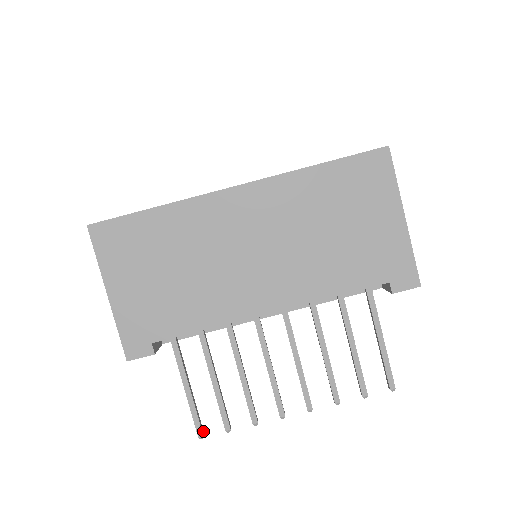
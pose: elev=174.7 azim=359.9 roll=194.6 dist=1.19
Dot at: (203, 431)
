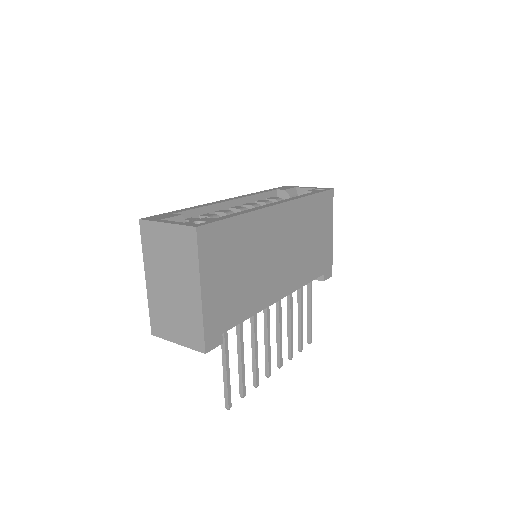
Dot at: occluded
